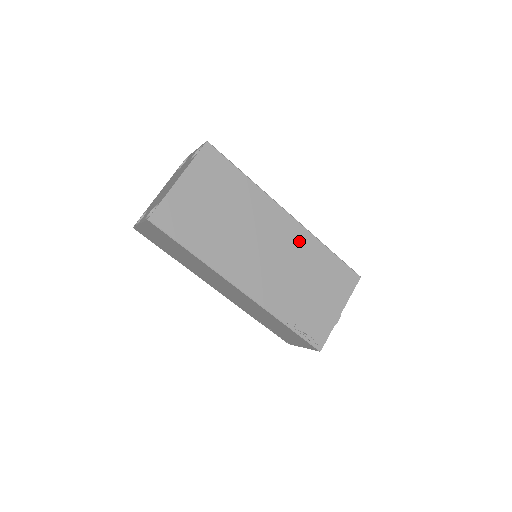
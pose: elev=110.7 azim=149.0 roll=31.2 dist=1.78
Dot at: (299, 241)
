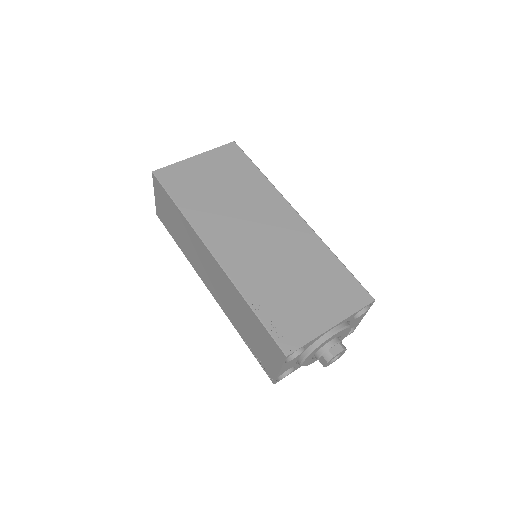
Dot at: (299, 236)
